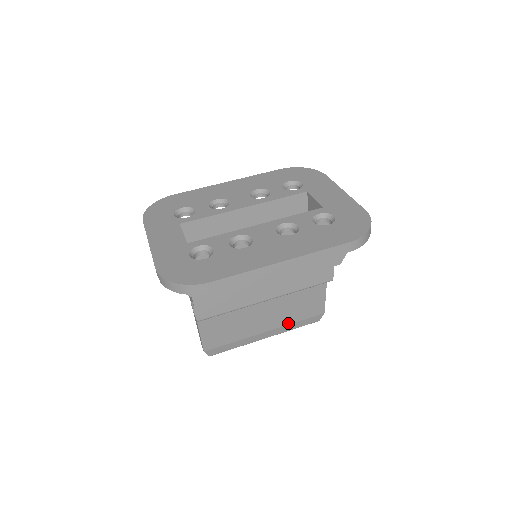
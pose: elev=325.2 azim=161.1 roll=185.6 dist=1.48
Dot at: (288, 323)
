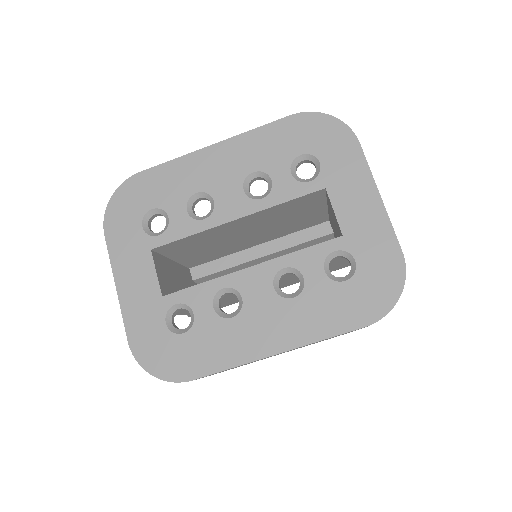
Dot at: occluded
